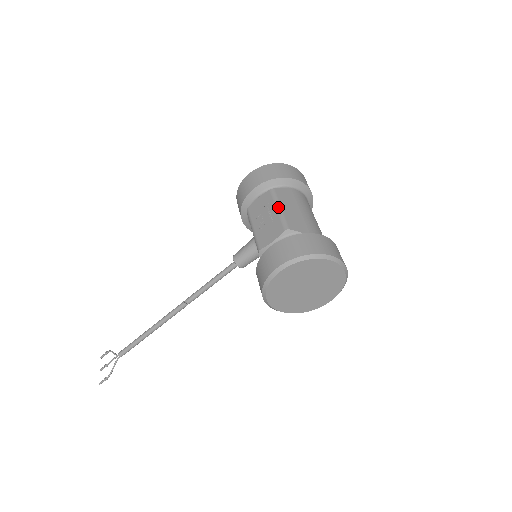
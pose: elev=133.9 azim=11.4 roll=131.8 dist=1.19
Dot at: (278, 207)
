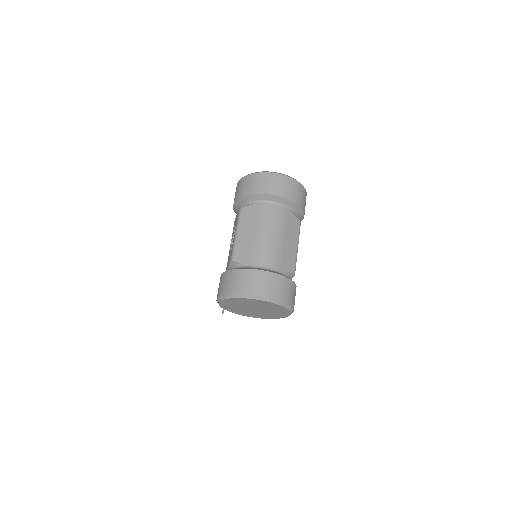
Dot at: (236, 232)
